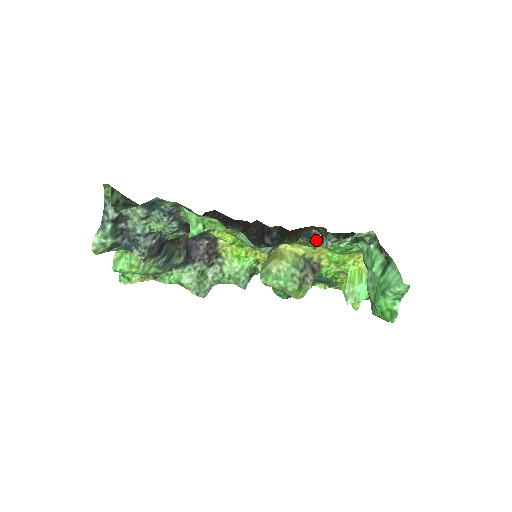
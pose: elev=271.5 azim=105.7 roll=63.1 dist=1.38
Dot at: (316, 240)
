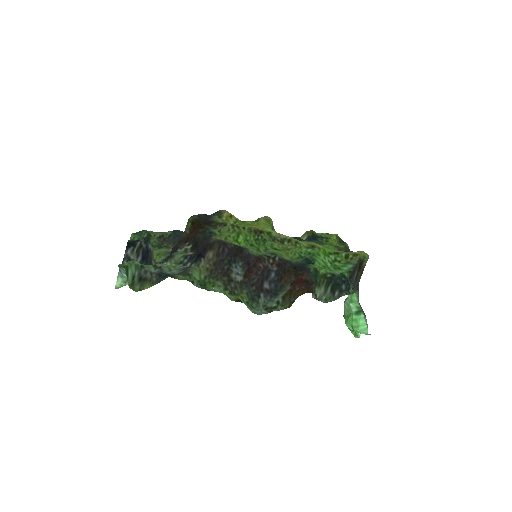
Dot at: (310, 258)
